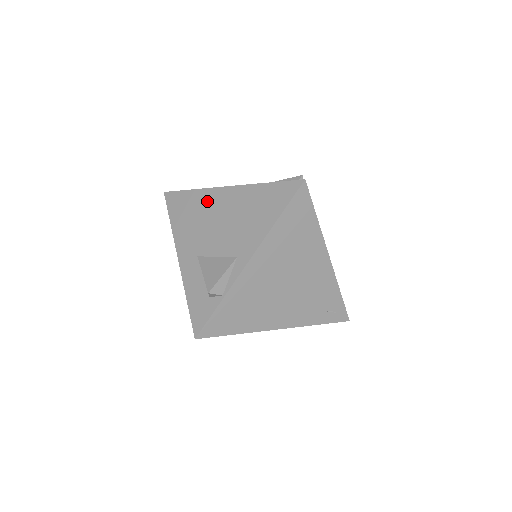
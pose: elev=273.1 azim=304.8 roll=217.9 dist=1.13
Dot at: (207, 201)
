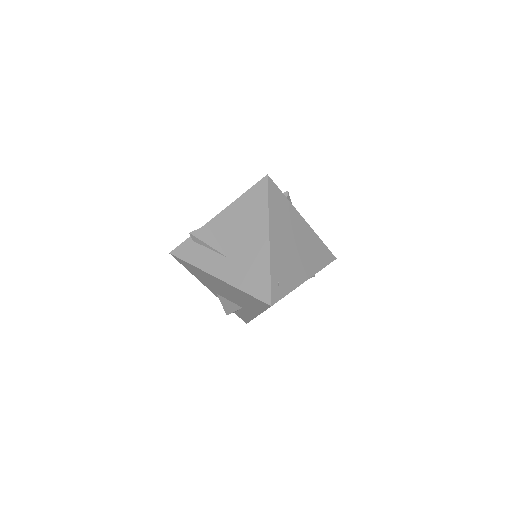
Dot at: occluded
